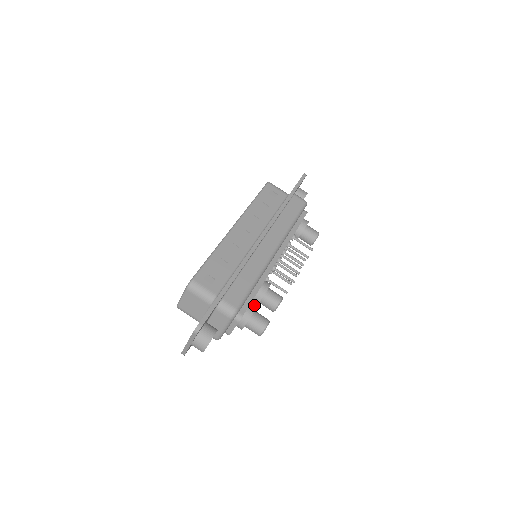
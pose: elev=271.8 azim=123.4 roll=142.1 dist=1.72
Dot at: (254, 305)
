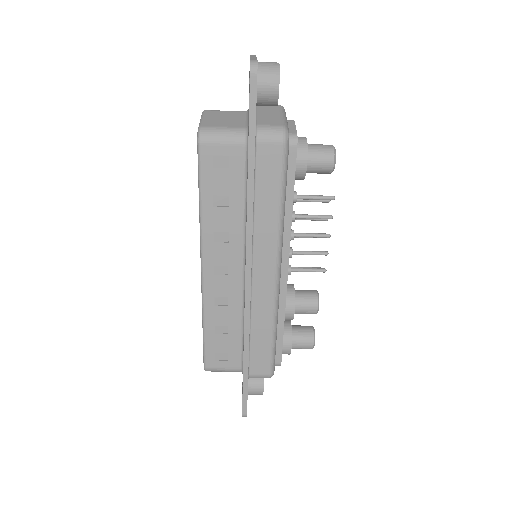
Dot at: (287, 334)
